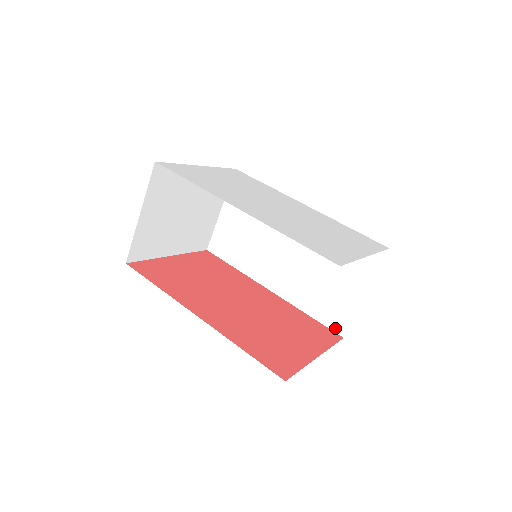
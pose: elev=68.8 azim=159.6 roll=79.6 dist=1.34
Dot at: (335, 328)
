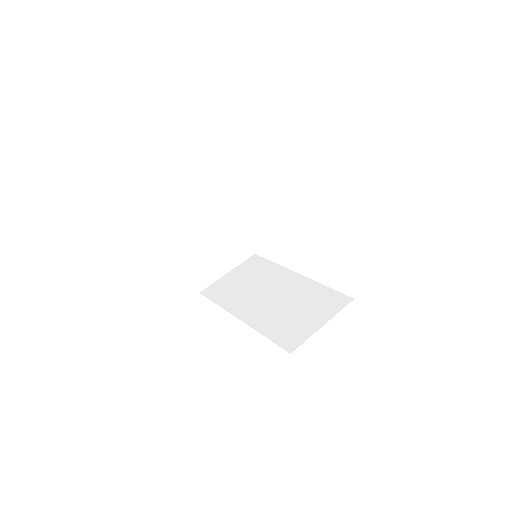
Dot at: (286, 346)
